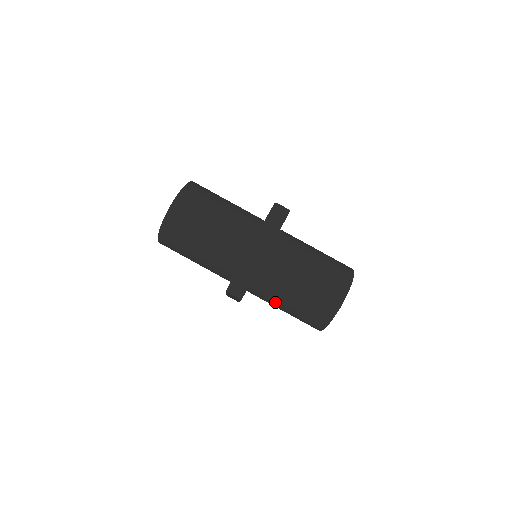
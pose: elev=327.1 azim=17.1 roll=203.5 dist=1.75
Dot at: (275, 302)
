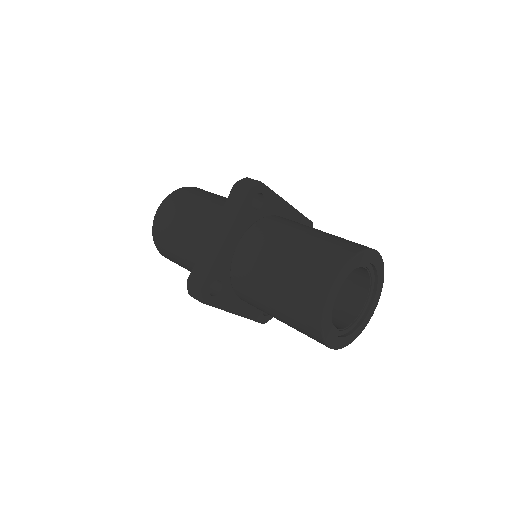
Dot at: (263, 308)
